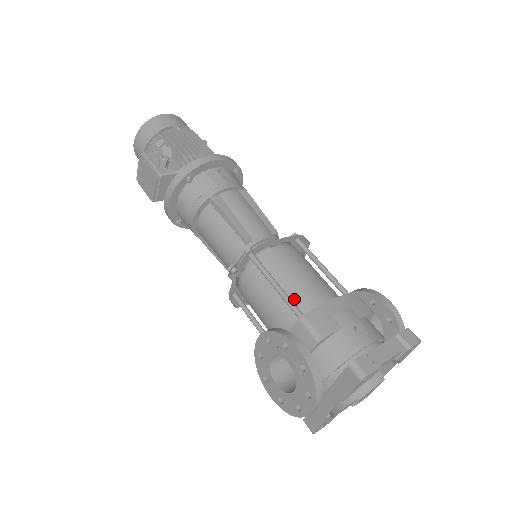
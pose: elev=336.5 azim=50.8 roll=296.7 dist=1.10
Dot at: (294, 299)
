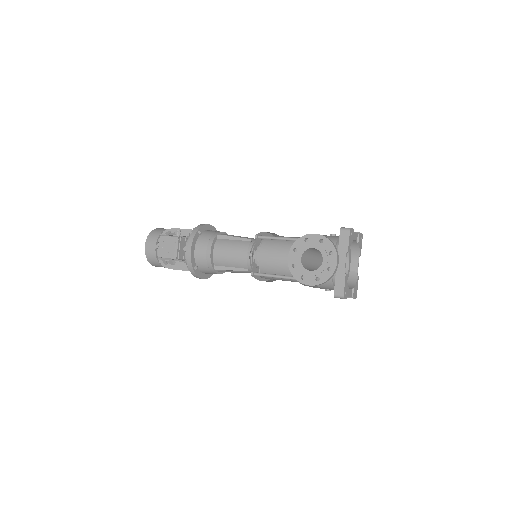
Dot at: (294, 241)
